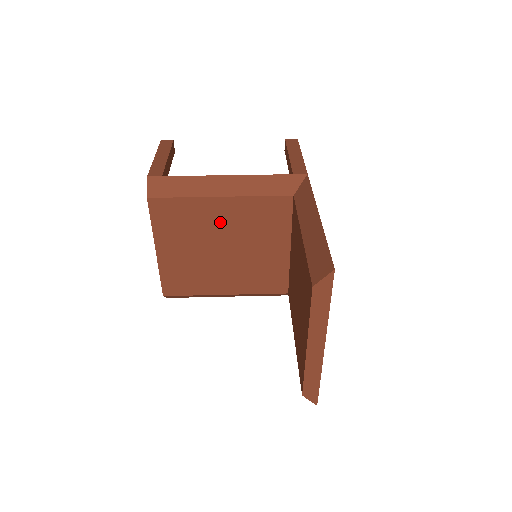
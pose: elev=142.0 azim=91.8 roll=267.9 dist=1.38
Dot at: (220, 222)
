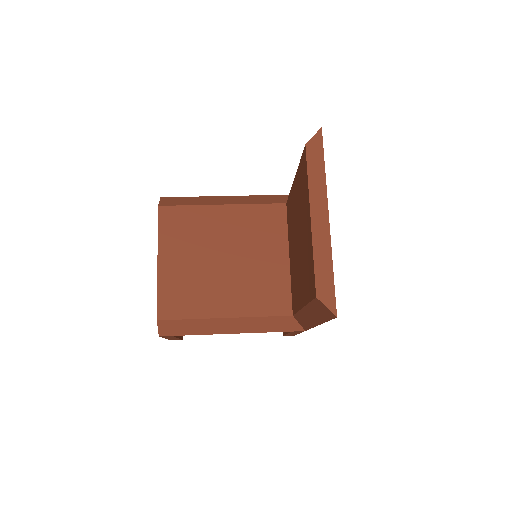
Dot at: (222, 230)
